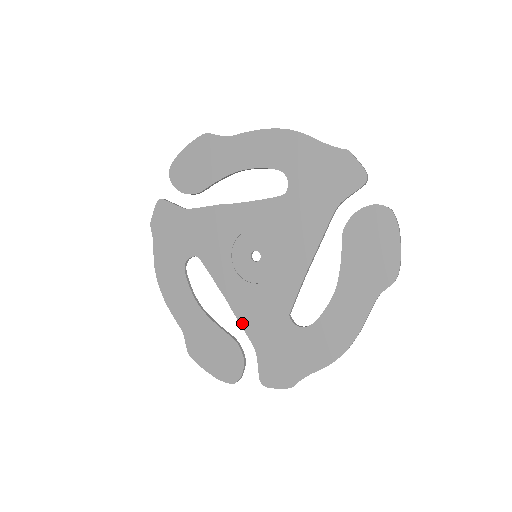
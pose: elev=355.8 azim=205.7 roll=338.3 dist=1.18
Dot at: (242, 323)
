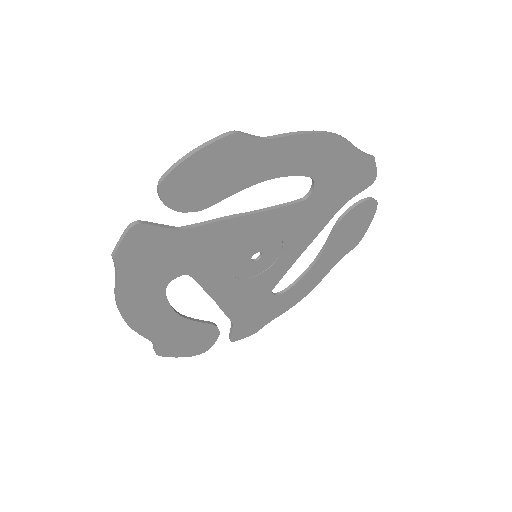
Dot at: (226, 311)
